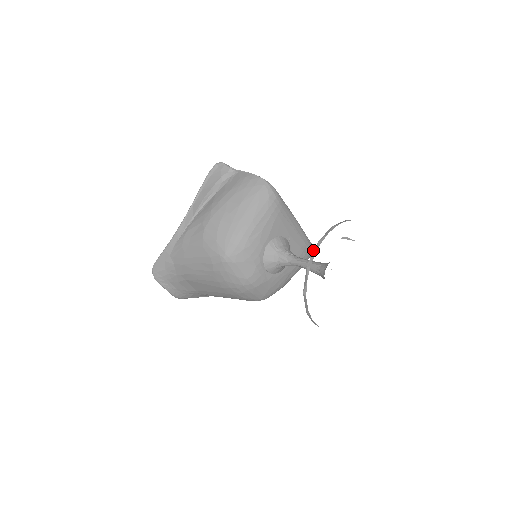
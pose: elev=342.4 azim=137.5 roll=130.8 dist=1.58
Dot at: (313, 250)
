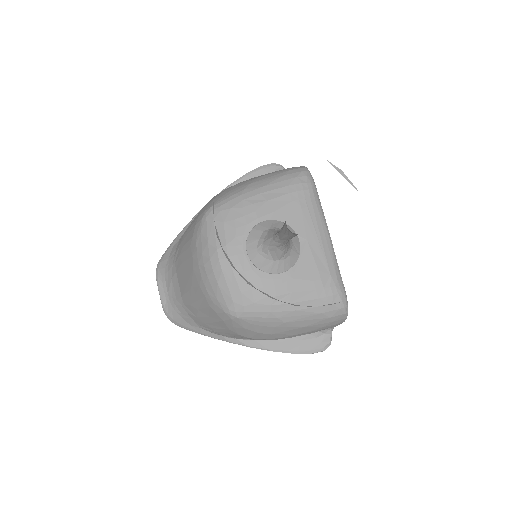
Dot at: (345, 303)
